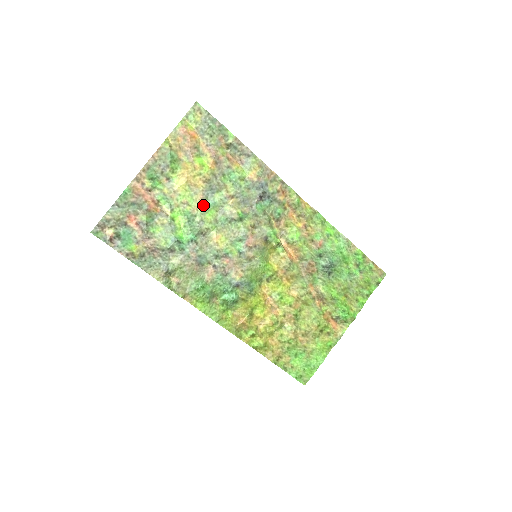
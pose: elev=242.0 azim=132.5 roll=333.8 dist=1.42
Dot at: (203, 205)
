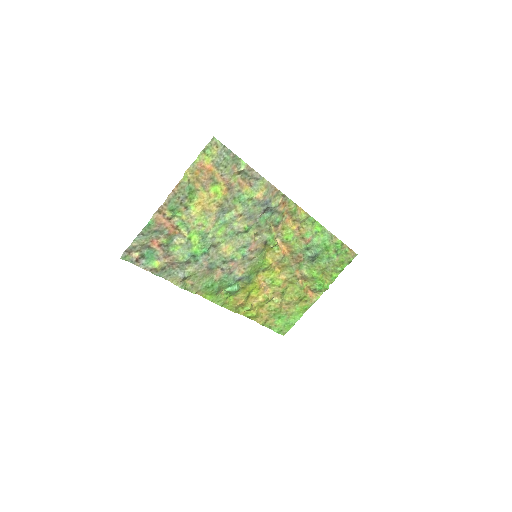
Dot at: (215, 224)
